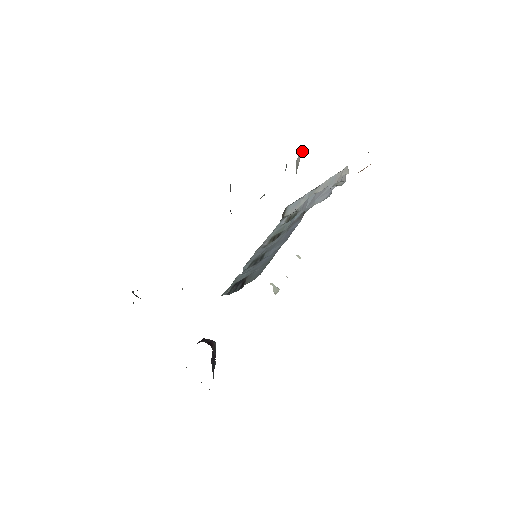
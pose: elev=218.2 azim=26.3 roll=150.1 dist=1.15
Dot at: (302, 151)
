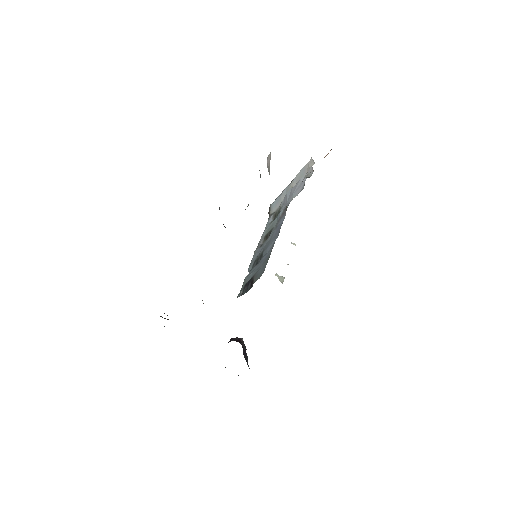
Dot at: (270, 157)
